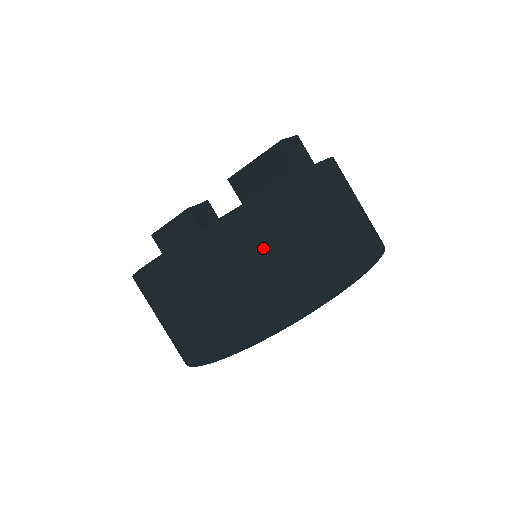
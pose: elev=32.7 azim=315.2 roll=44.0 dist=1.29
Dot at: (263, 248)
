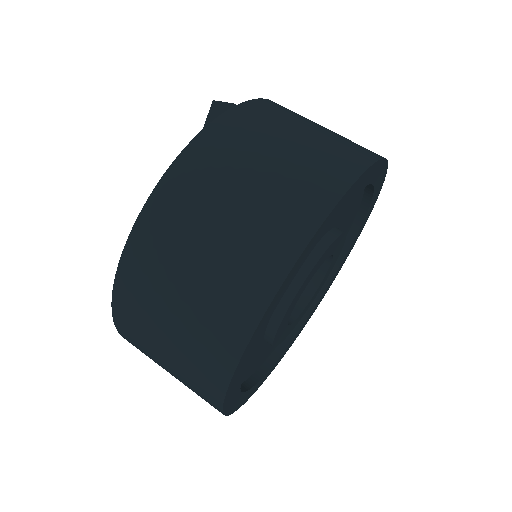
Dot at: (229, 178)
